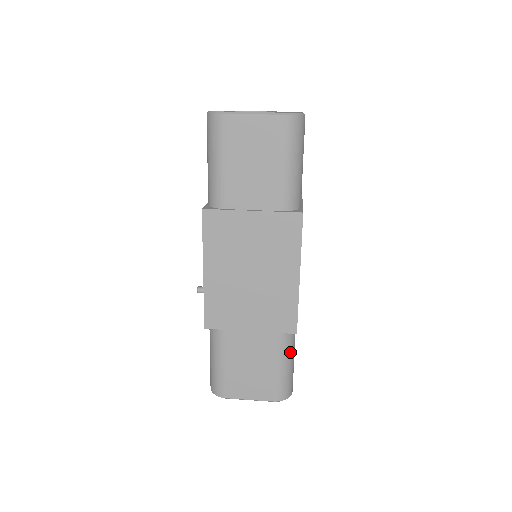
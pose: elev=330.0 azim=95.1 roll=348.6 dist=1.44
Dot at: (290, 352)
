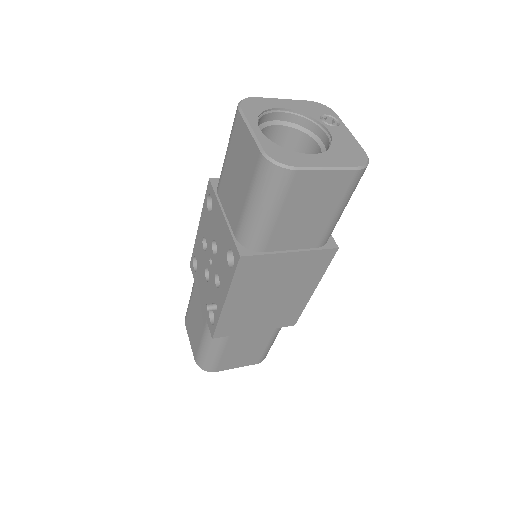
Dot at: occluded
